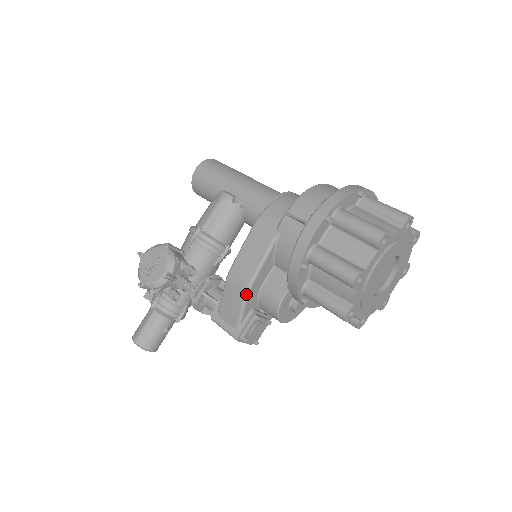
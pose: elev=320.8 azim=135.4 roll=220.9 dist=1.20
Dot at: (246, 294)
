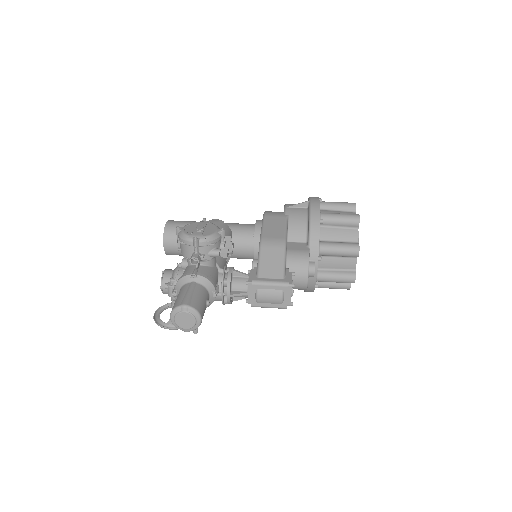
Dot at: (285, 247)
